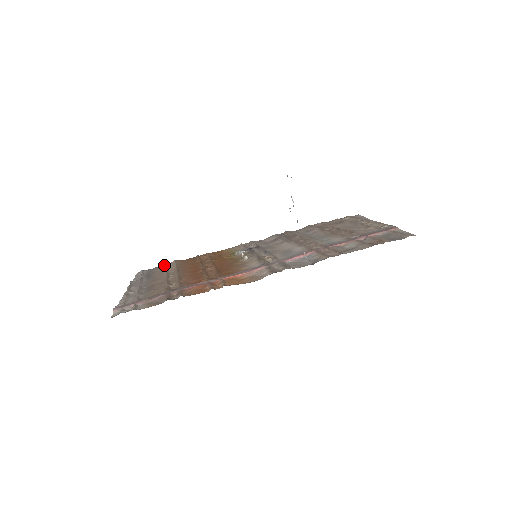
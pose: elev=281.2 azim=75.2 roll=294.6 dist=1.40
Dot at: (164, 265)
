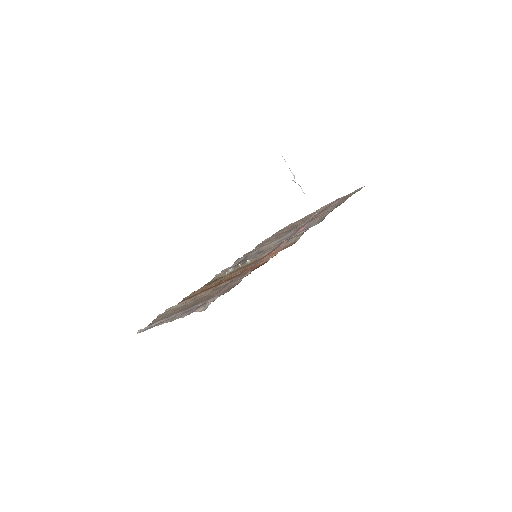
Dot at: (162, 314)
